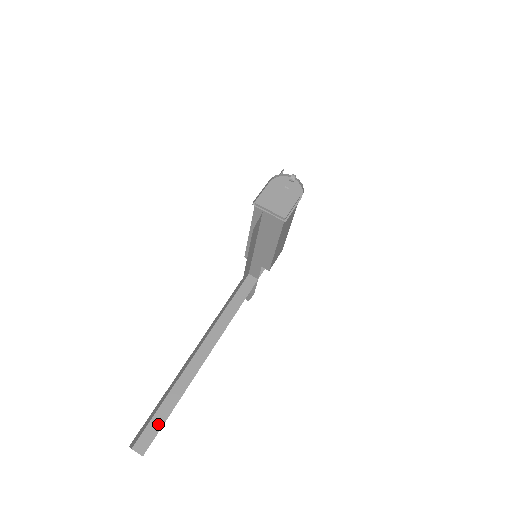
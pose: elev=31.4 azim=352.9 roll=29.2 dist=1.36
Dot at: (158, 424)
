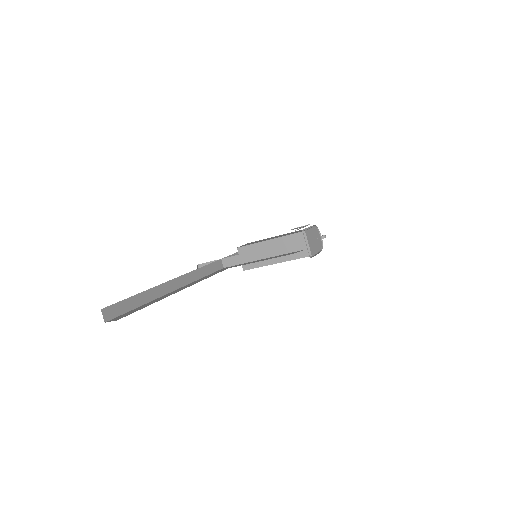
Dot at: (126, 308)
